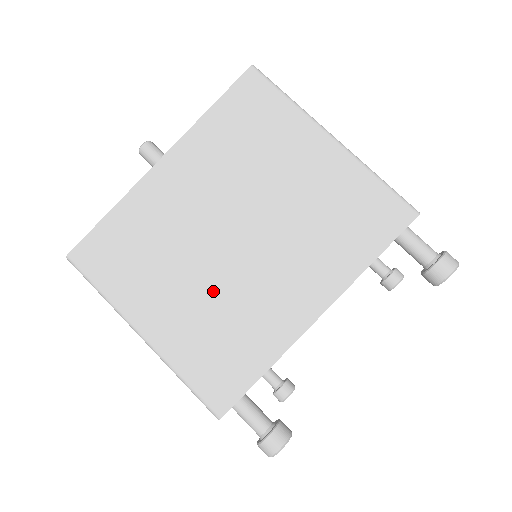
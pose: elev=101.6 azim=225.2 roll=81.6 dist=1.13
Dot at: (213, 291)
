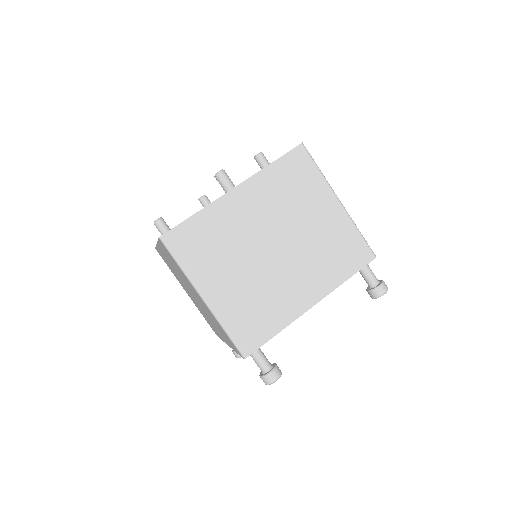
Dot at: (255, 279)
